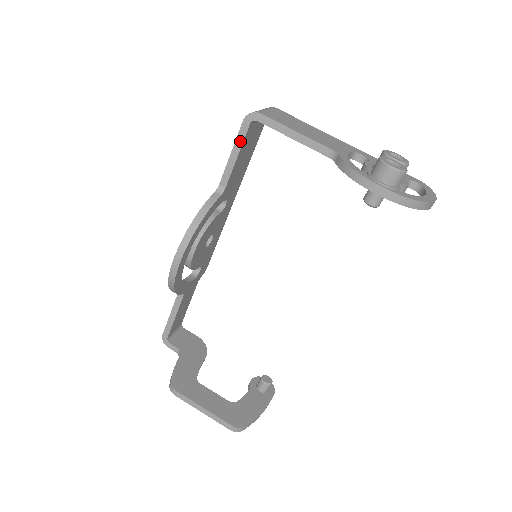
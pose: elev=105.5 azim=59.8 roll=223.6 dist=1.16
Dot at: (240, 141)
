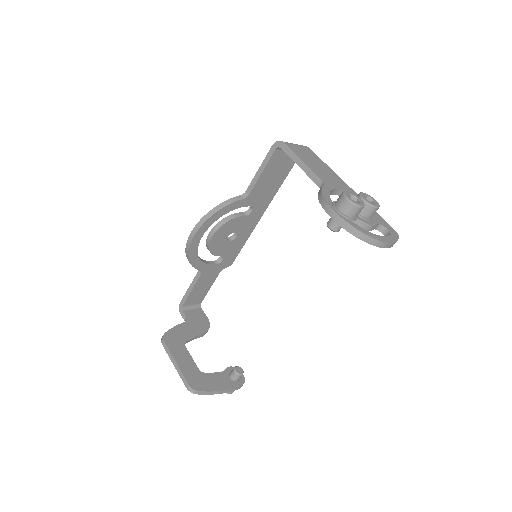
Dot at: (266, 161)
